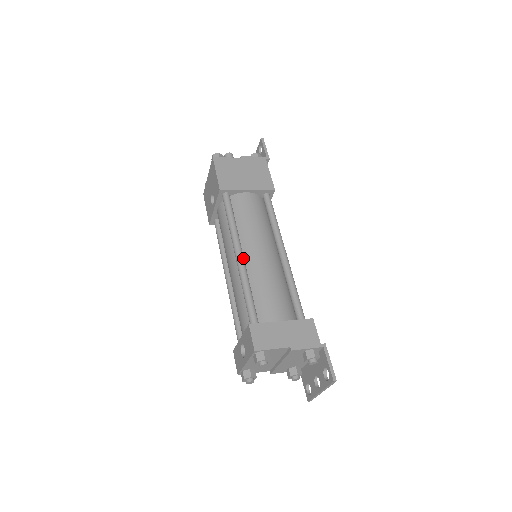
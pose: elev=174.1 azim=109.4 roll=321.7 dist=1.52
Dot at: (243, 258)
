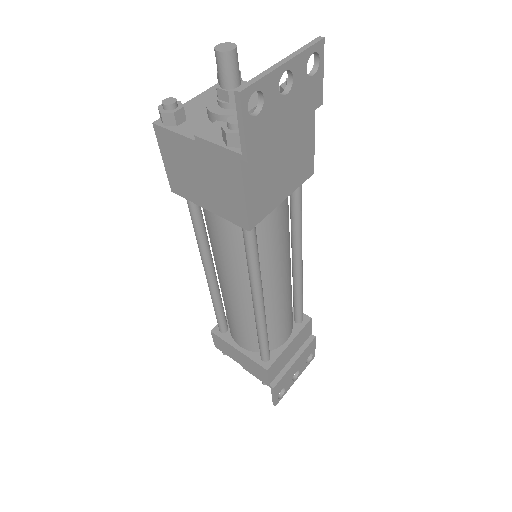
Dot at: (210, 280)
